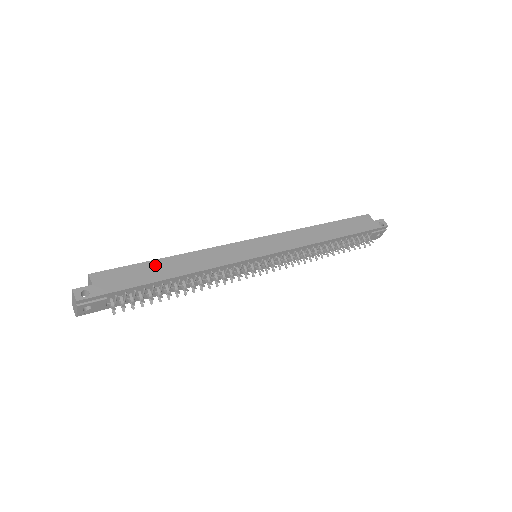
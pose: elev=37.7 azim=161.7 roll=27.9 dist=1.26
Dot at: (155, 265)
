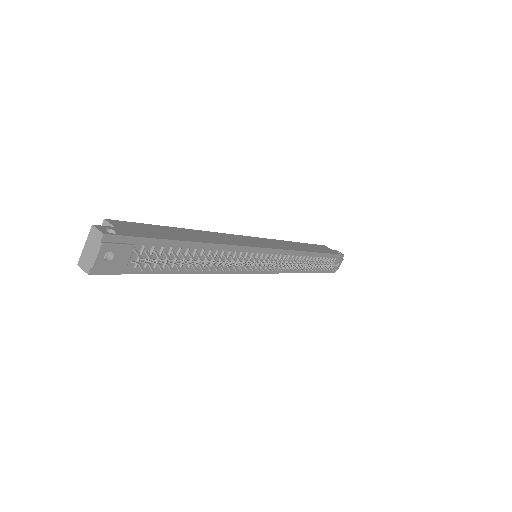
Dot at: (174, 230)
